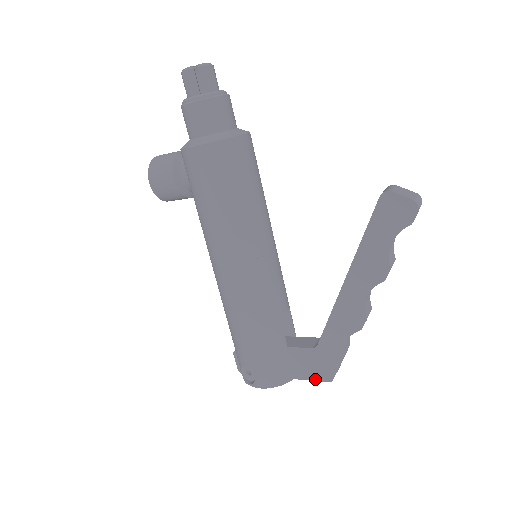
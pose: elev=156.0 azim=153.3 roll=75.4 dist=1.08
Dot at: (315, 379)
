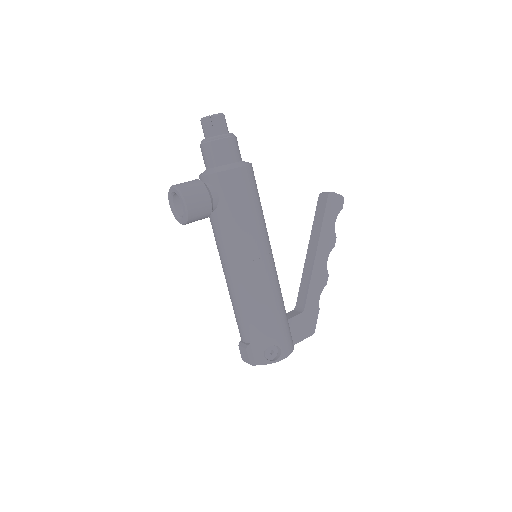
Dot at: (305, 338)
